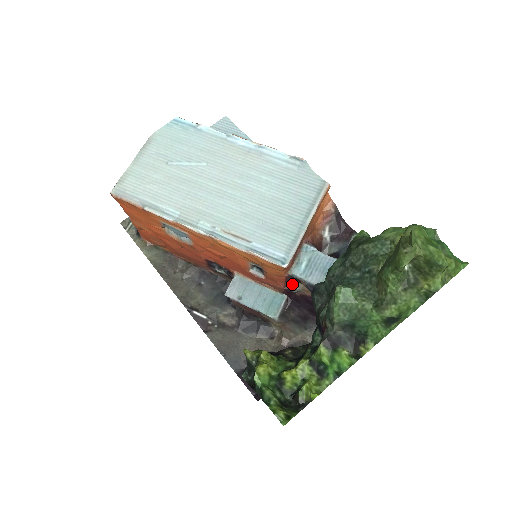
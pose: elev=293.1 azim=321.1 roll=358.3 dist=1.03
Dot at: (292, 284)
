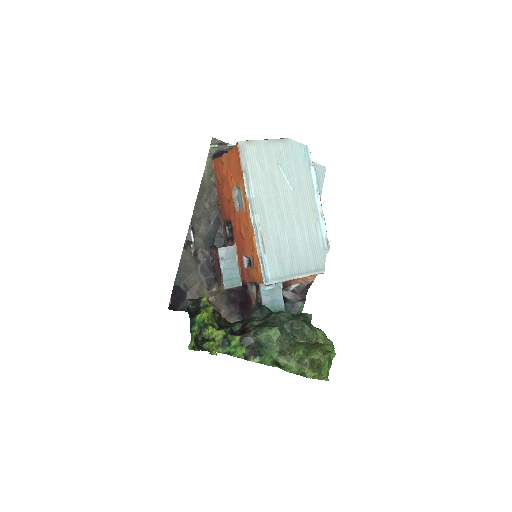
Dot at: (252, 286)
